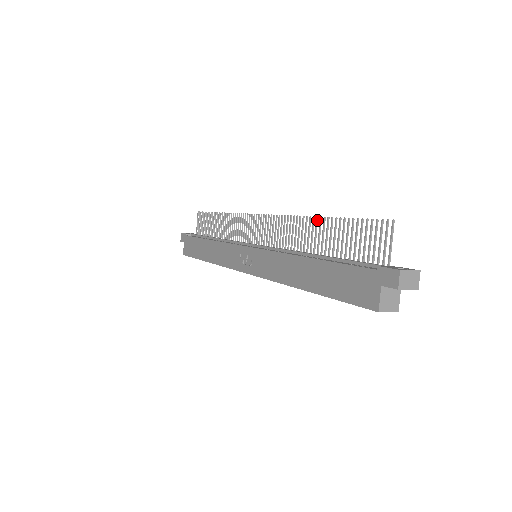
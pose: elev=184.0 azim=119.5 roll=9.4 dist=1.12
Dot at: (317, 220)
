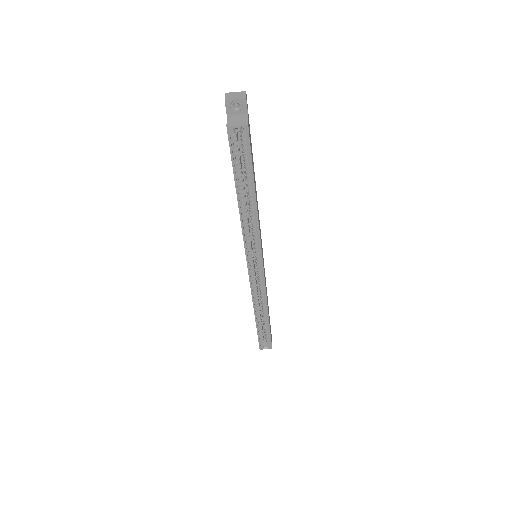
Dot at: occluded
